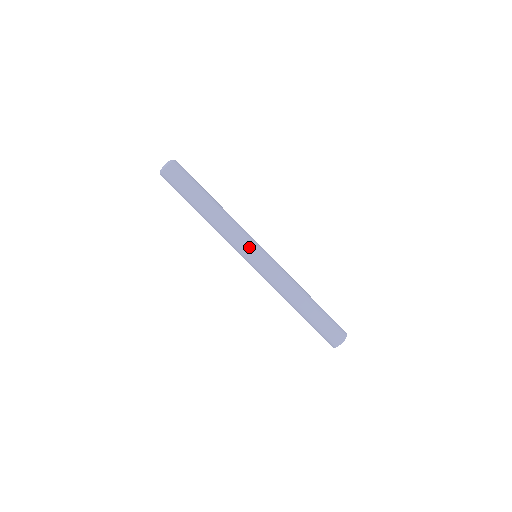
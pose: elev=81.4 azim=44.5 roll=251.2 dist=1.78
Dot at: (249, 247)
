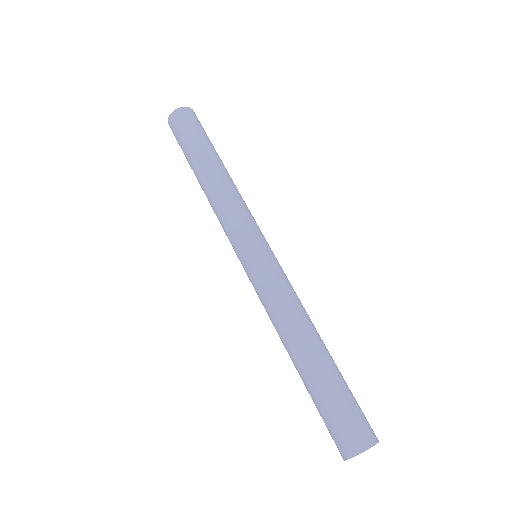
Dot at: (238, 239)
